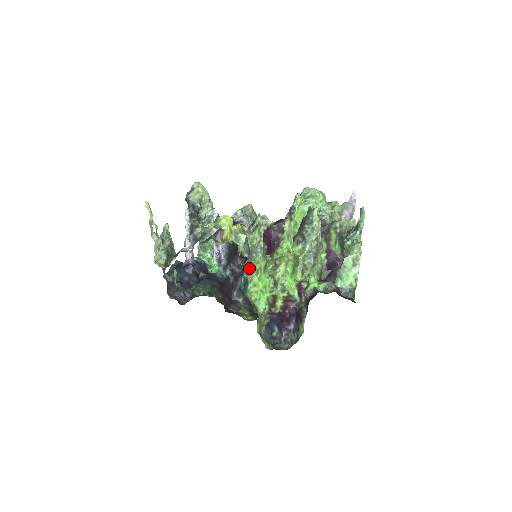
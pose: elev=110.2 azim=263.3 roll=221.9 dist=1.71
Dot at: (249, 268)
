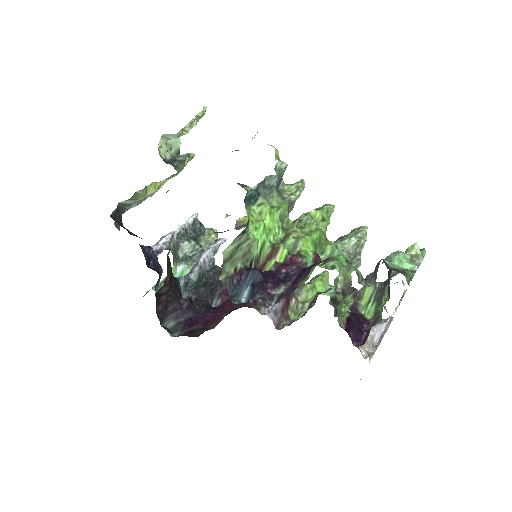
Dot at: (268, 192)
